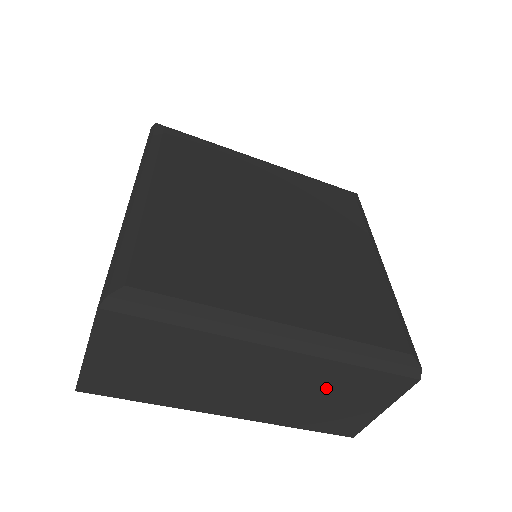
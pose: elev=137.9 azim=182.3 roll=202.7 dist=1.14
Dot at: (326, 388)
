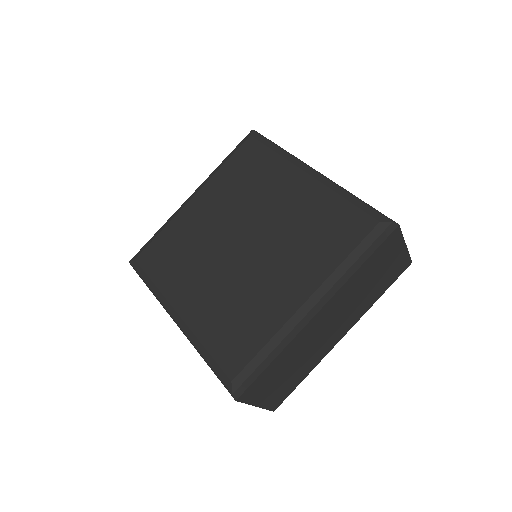
Dot at: (364, 283)
